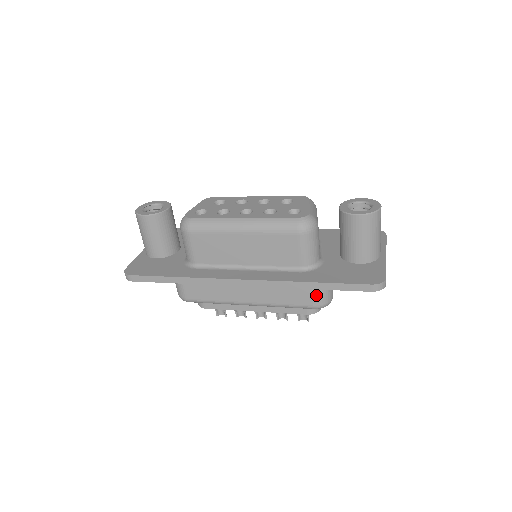
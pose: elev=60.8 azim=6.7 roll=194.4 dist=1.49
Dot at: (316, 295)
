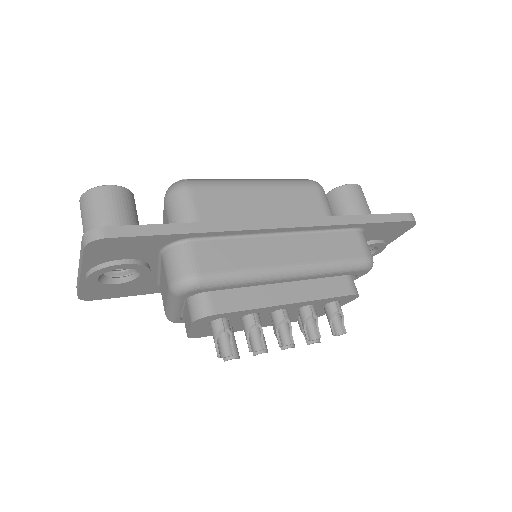
Dot at: (362, 242)
